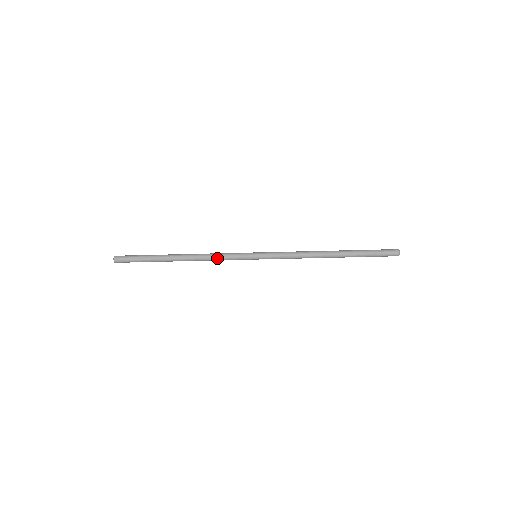
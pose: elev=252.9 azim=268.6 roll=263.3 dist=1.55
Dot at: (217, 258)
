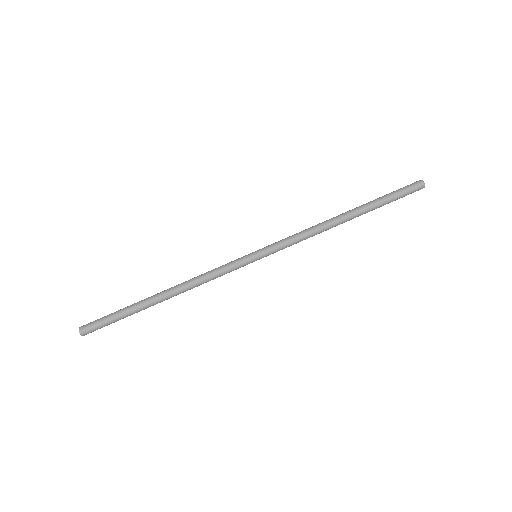
Dot at: (210, 279)
